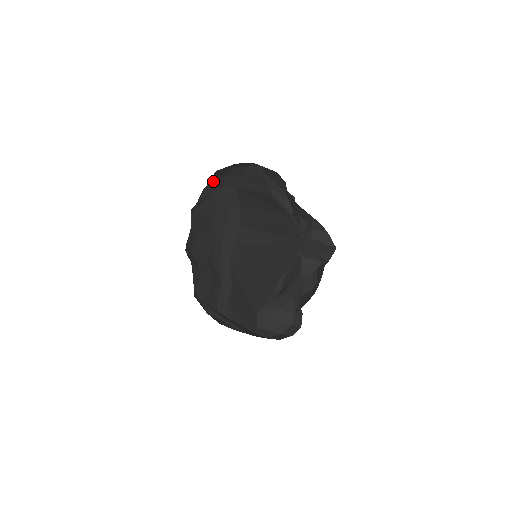
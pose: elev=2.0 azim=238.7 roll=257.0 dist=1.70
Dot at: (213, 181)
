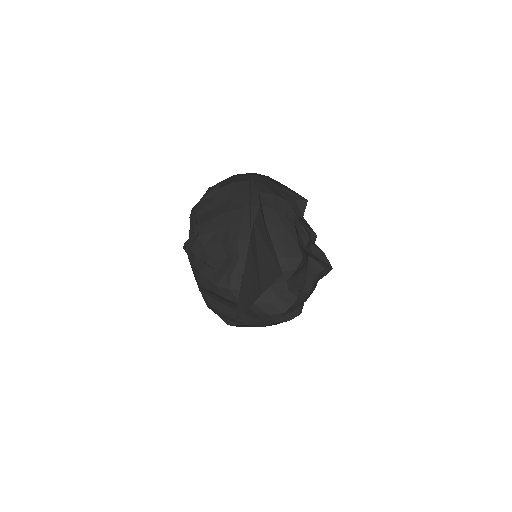
Dot at: (209, 193)
